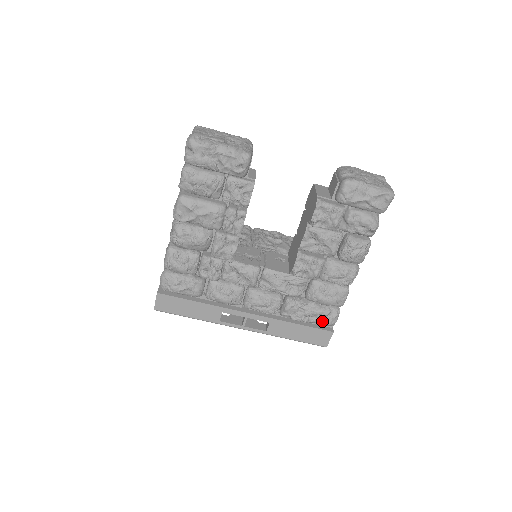
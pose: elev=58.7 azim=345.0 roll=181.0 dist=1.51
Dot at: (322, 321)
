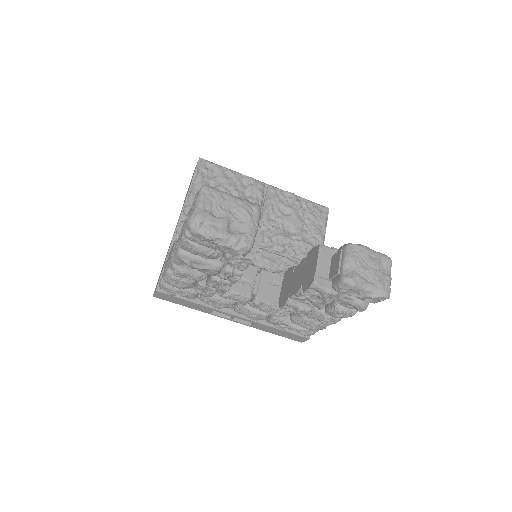
Dot at: (301, 333)
